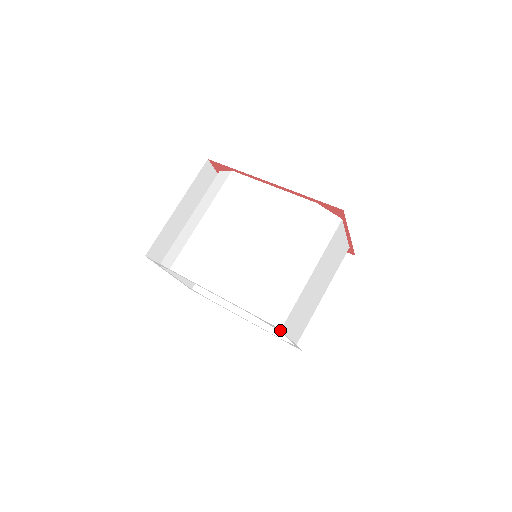
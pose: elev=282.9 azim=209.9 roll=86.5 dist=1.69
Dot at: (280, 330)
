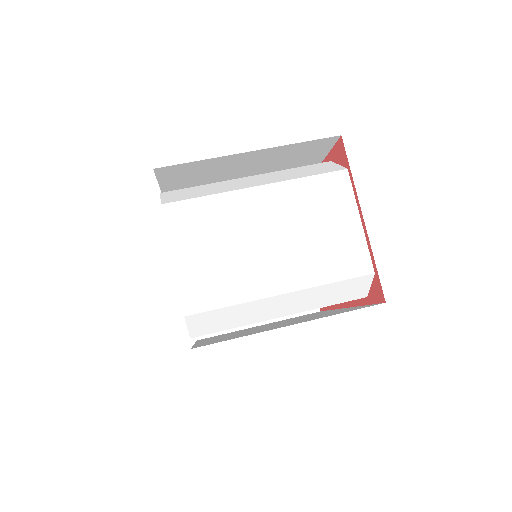
Dot at: occluded
